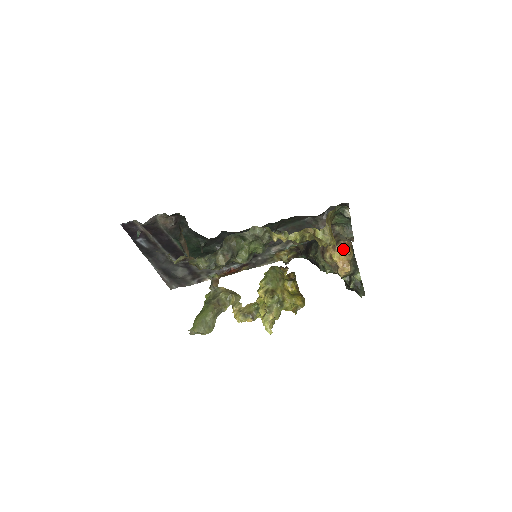
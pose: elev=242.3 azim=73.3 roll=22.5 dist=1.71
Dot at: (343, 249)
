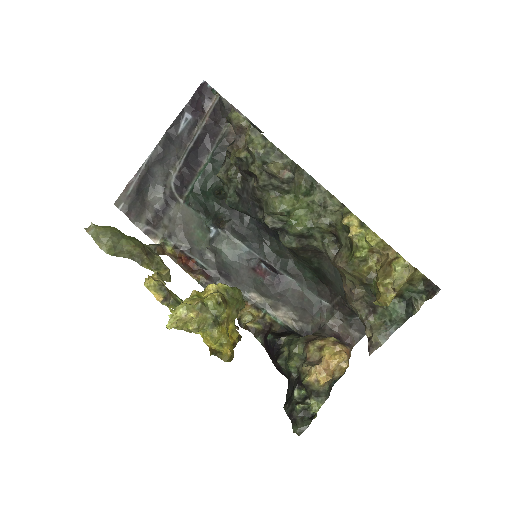
Dot at: (346, 353)
